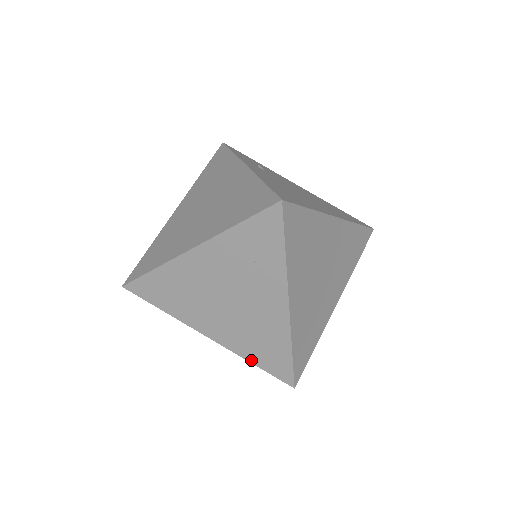
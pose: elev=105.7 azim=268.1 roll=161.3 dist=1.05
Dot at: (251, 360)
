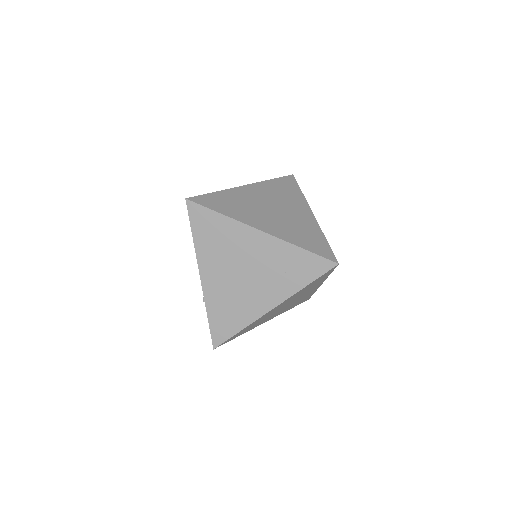
Dot at: (209, 313)
